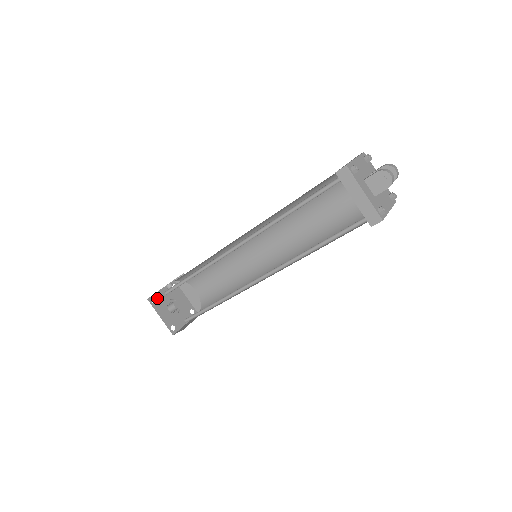
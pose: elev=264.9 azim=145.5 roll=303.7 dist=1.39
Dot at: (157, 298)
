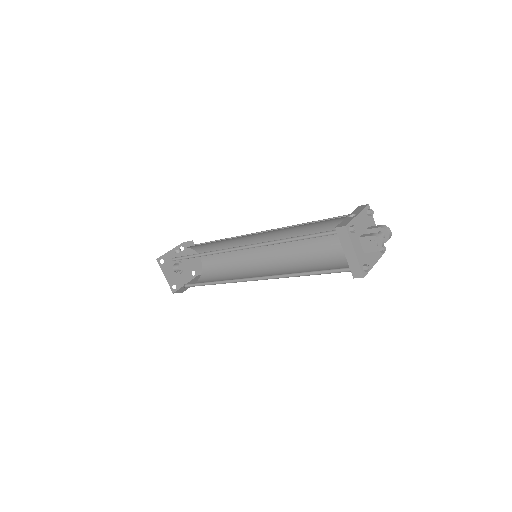
Dot at: (165, 259)
